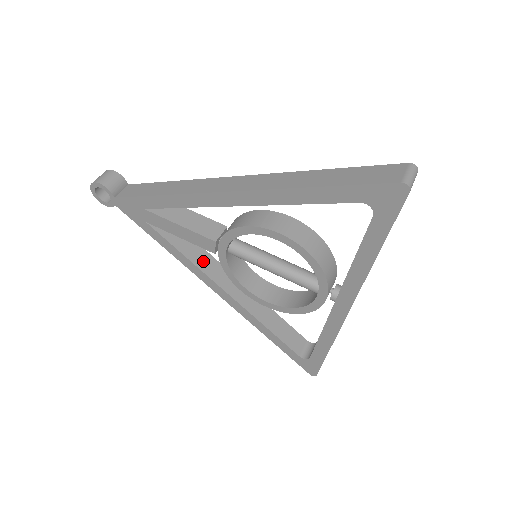
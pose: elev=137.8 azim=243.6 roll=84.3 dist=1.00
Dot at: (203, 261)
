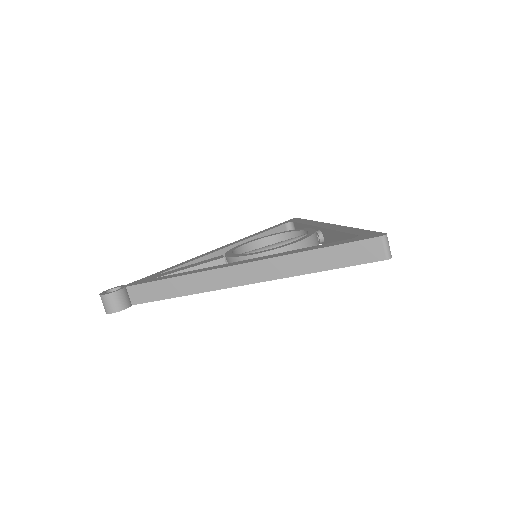
Dot at: occluded
